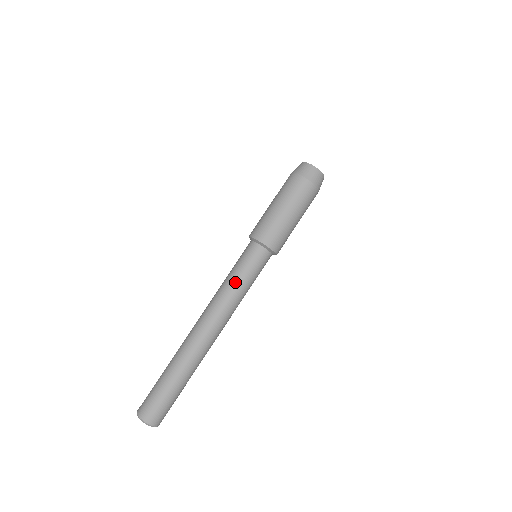
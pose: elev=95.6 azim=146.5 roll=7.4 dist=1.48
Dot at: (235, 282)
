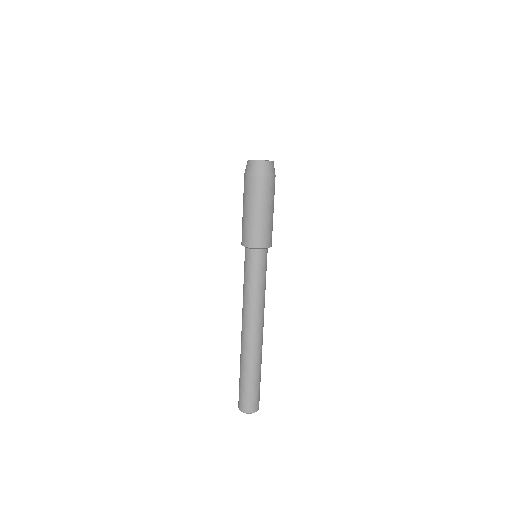
Dot at: (251, 287)
